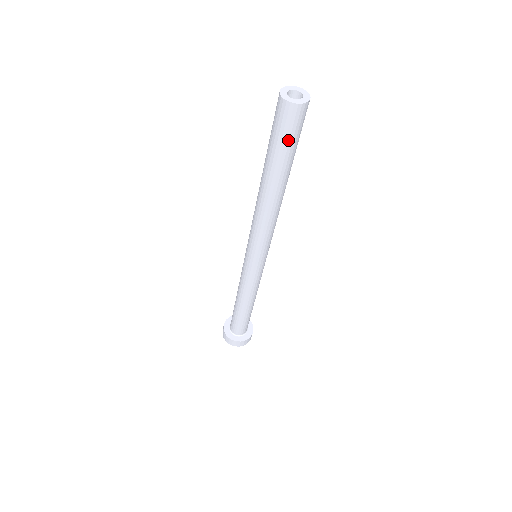
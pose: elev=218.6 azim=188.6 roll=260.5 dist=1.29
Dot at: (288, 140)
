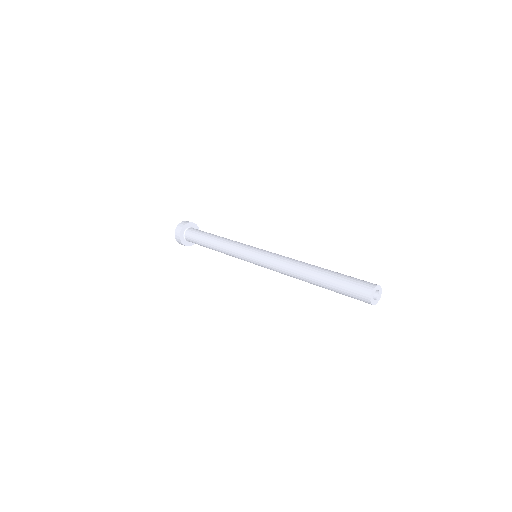
Dot at: occluded
